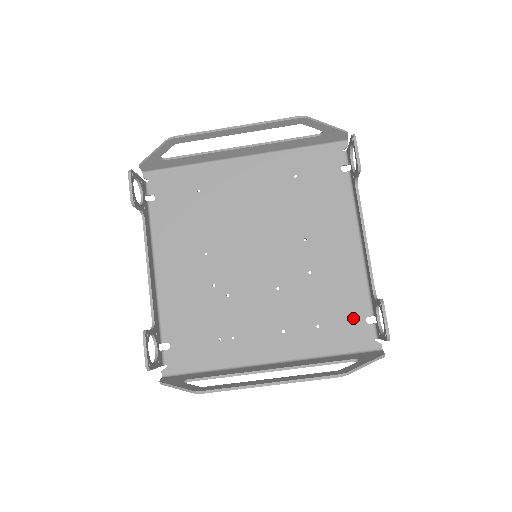
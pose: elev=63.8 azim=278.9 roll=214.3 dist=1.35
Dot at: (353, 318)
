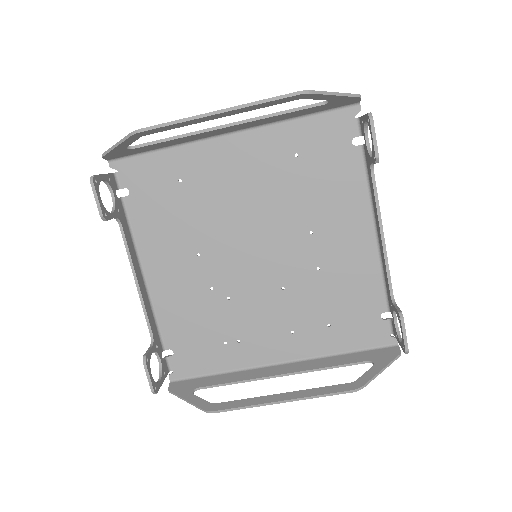
Dot at: (367, 315)
